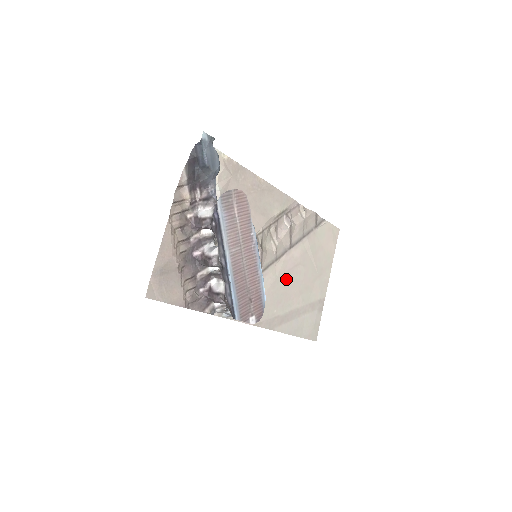
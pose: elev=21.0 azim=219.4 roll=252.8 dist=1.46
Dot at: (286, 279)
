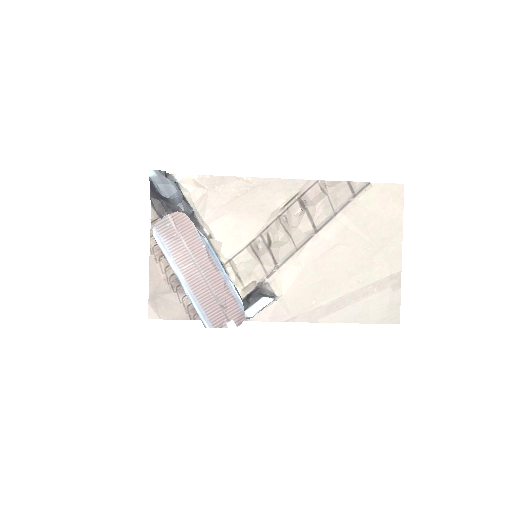
Dot at: (320, 266)
